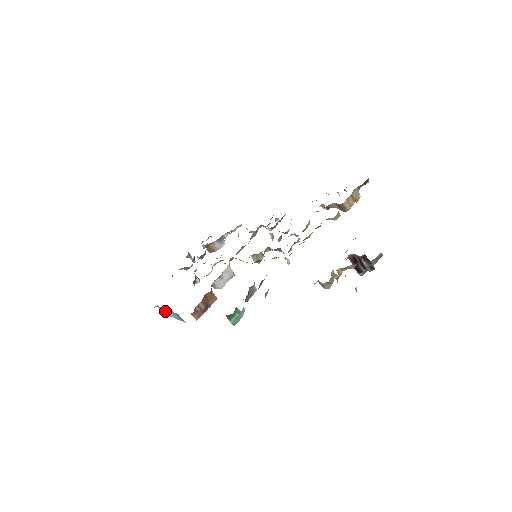
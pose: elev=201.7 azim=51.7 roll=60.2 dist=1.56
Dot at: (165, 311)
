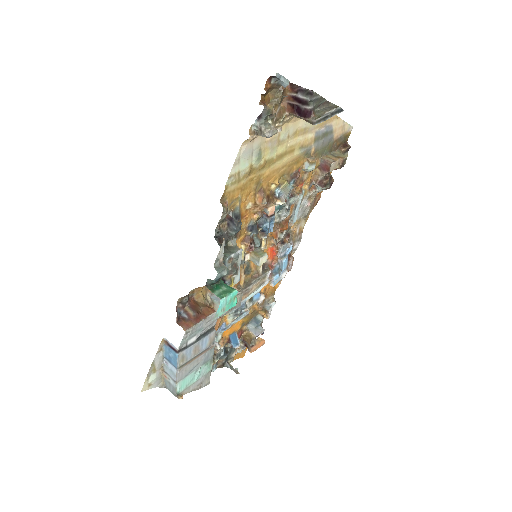
Dot at: (170, 378)
